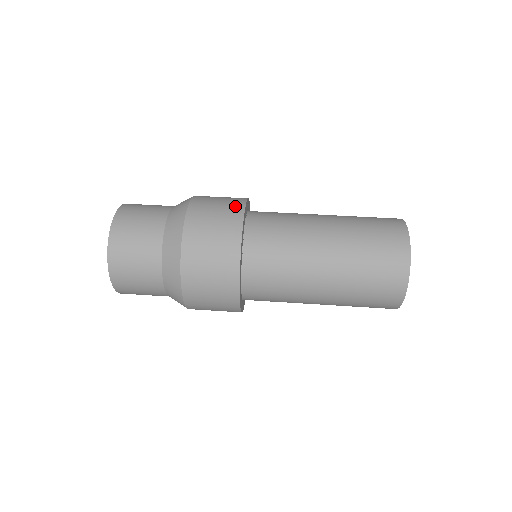
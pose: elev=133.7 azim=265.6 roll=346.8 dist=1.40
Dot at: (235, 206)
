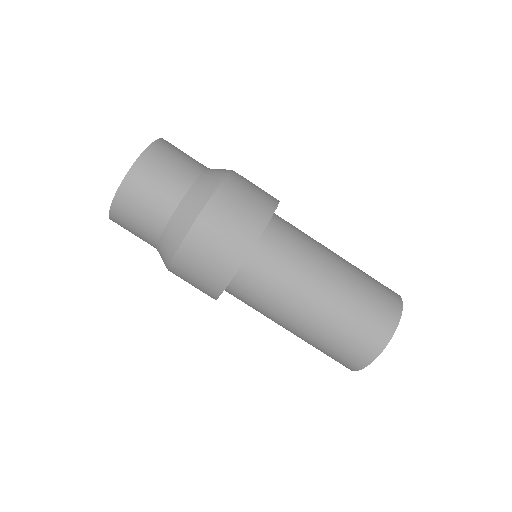
Dot at: (265, 206)
